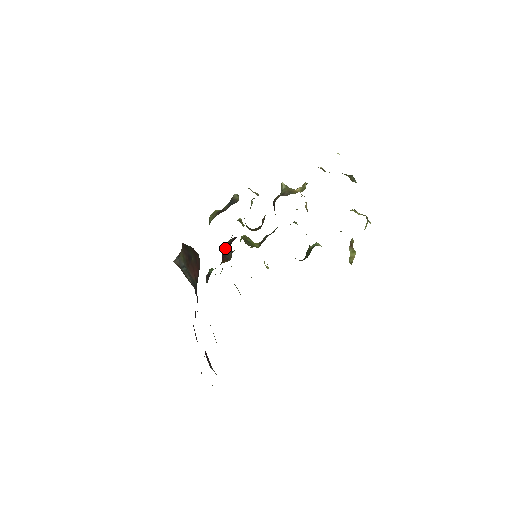
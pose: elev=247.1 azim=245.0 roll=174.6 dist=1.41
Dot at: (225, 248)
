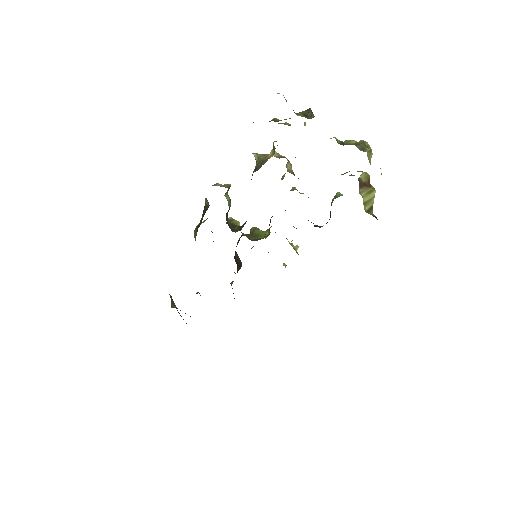
Dot at: occluded
